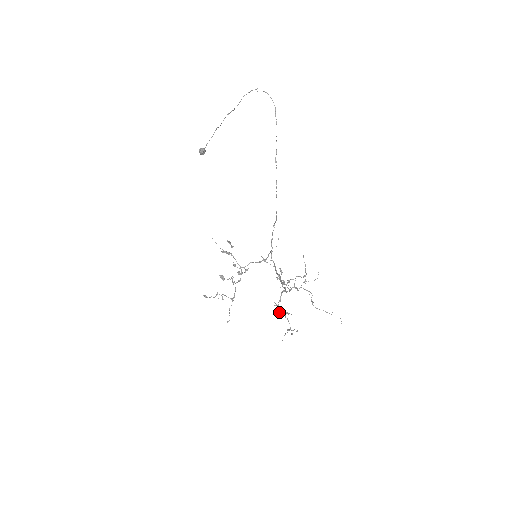
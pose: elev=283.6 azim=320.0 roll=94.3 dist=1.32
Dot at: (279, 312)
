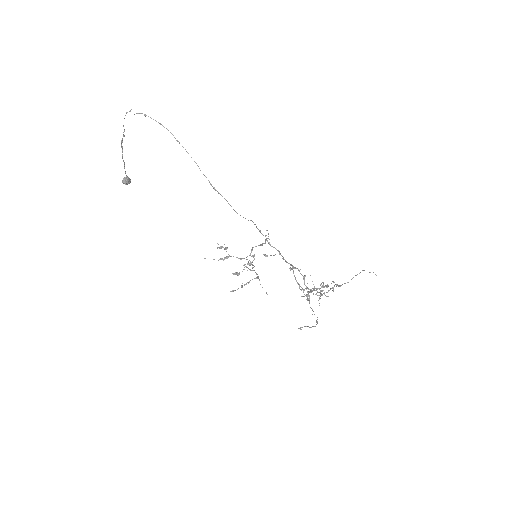
Dot at: occluded
